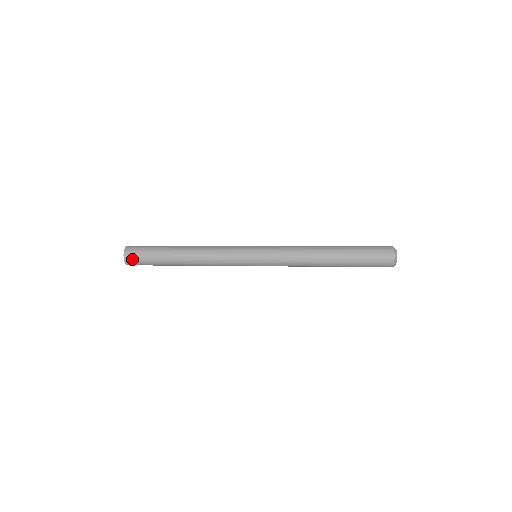
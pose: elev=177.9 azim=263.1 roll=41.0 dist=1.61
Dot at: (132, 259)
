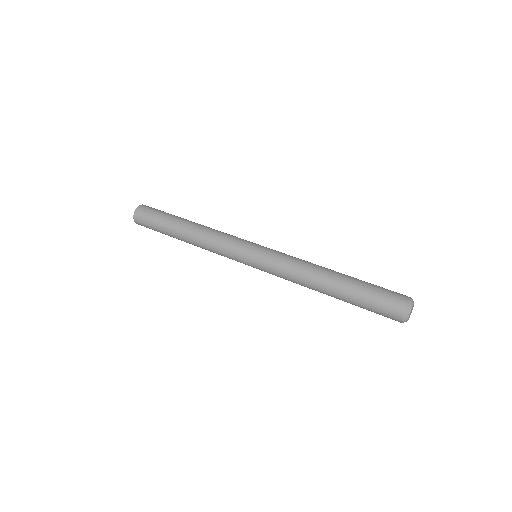
Dot at: occluded
